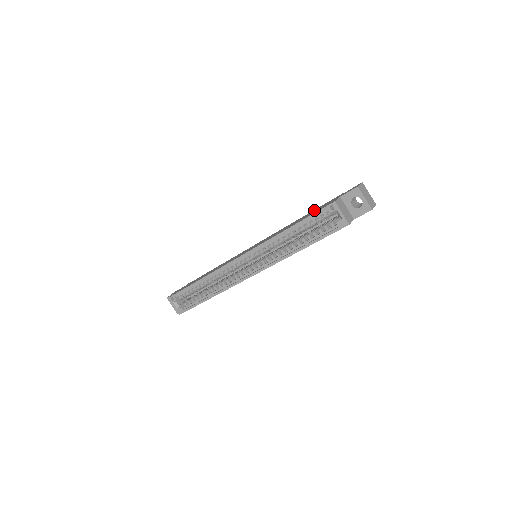
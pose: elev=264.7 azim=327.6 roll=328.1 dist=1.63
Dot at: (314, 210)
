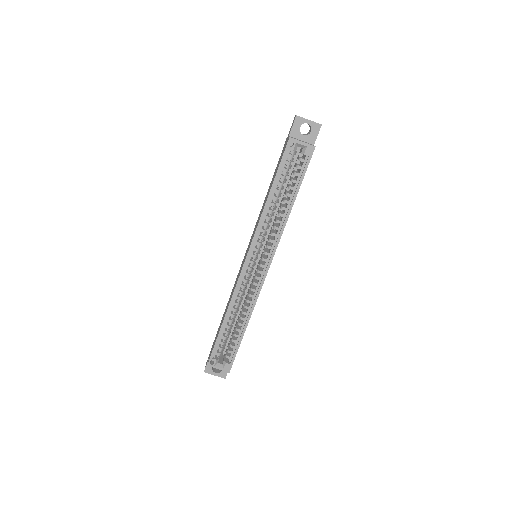
Dot at: (275, 171)
